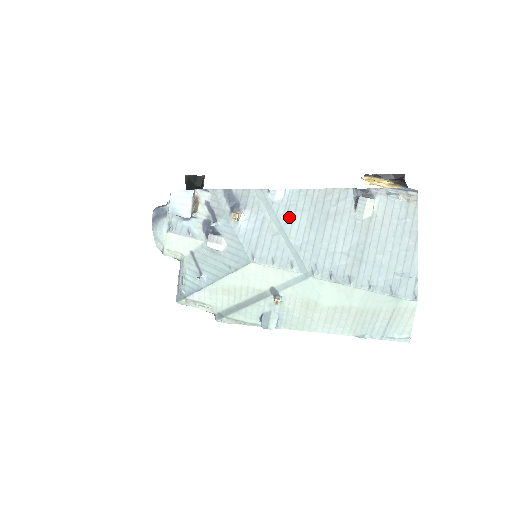
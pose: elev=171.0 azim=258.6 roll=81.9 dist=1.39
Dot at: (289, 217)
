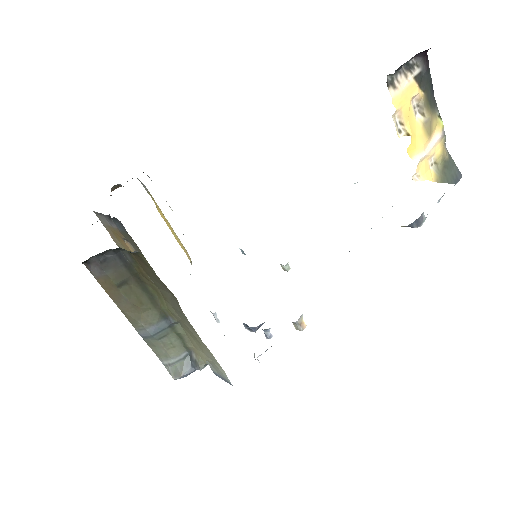
Dot at: occluded
